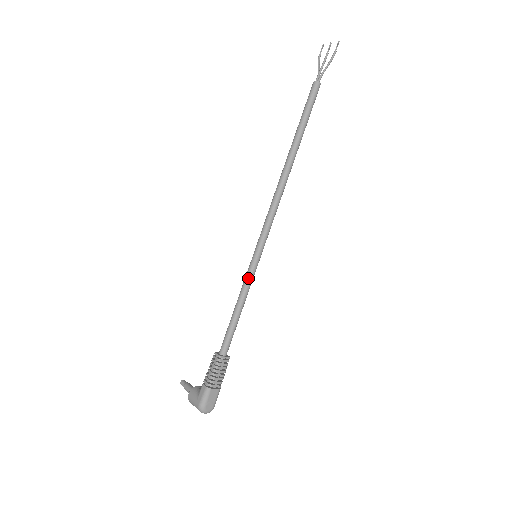
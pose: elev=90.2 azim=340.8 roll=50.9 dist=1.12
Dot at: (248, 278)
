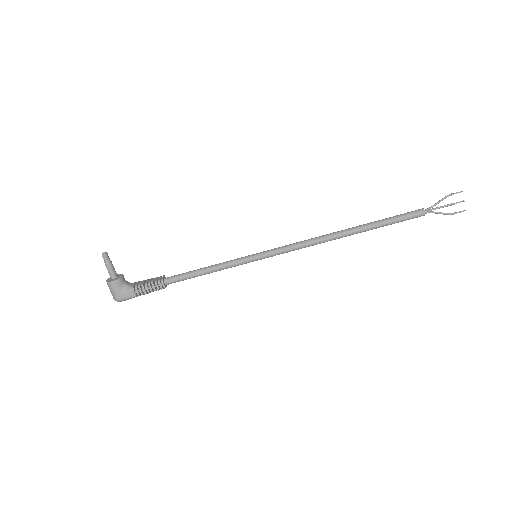
Dot at: occluded
